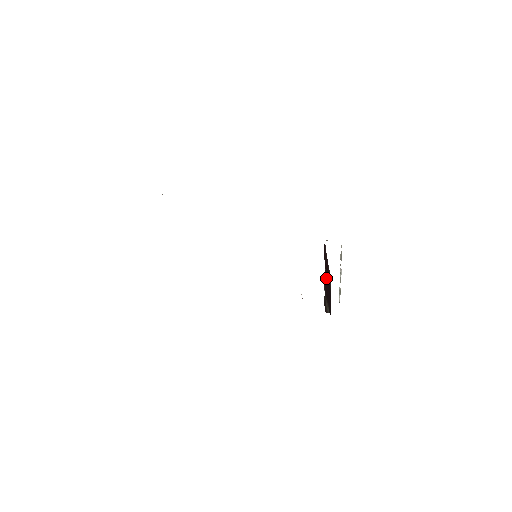
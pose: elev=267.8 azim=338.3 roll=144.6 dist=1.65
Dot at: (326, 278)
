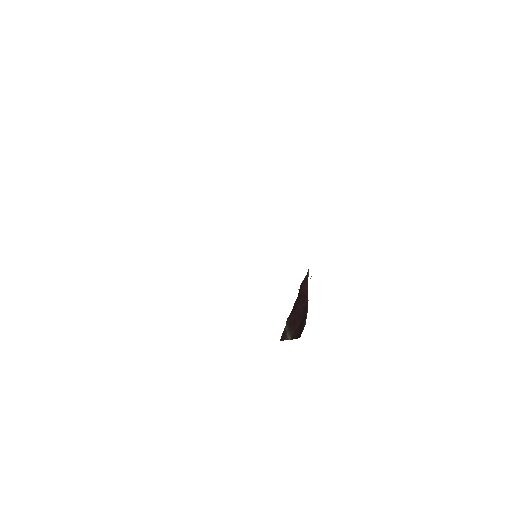
Dot at: (296, 308)
